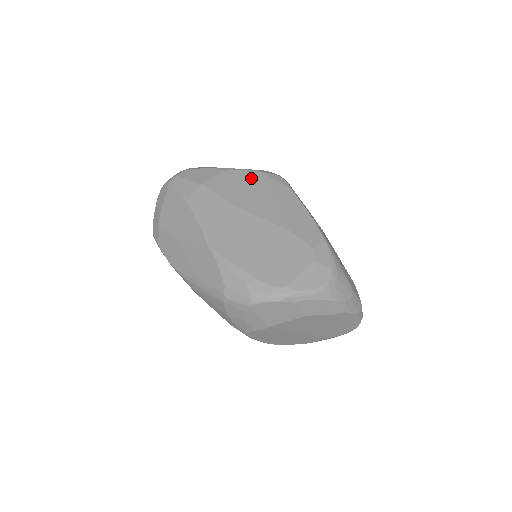
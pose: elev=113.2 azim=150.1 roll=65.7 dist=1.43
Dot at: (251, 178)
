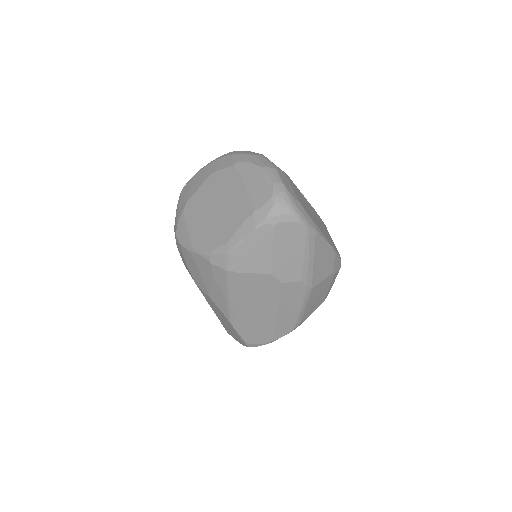
Dot at: occluded
